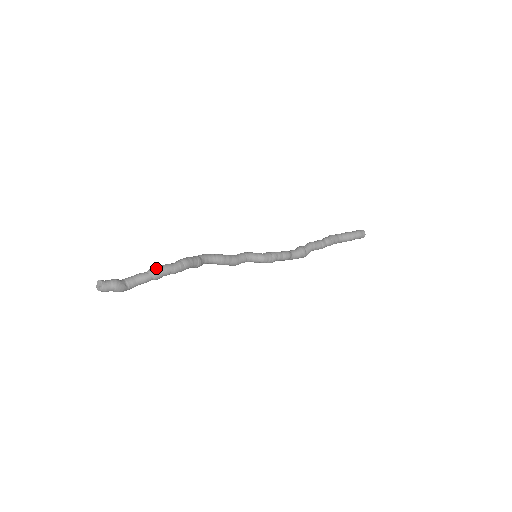
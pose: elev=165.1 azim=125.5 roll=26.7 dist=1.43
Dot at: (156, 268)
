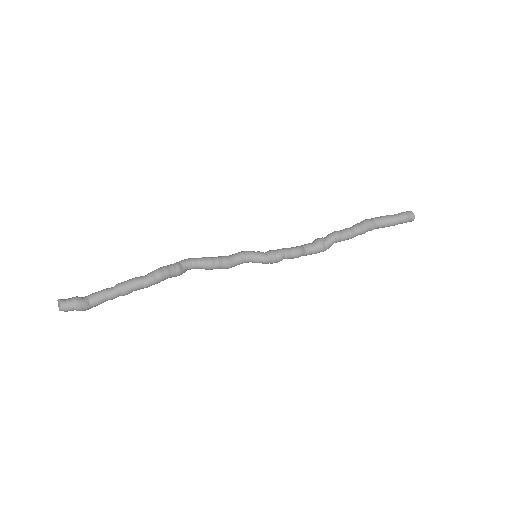
Dot at: (123, 283)
